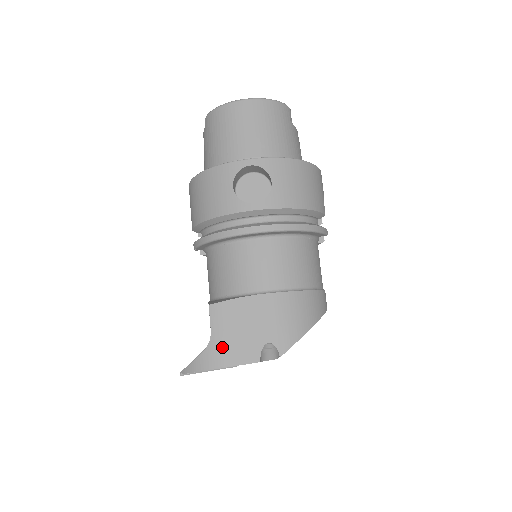
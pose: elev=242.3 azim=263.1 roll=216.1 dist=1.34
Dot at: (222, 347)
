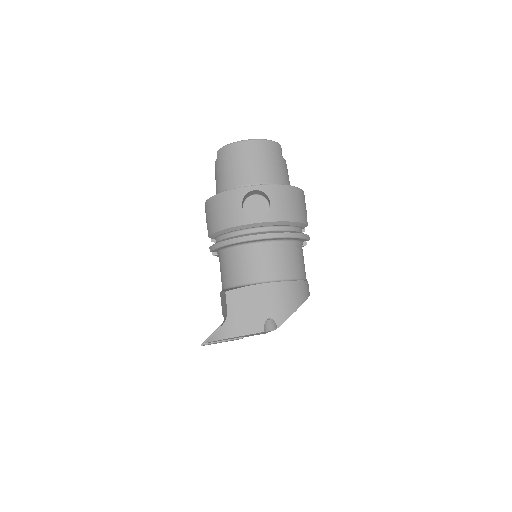
Dot at: (236, 322)
